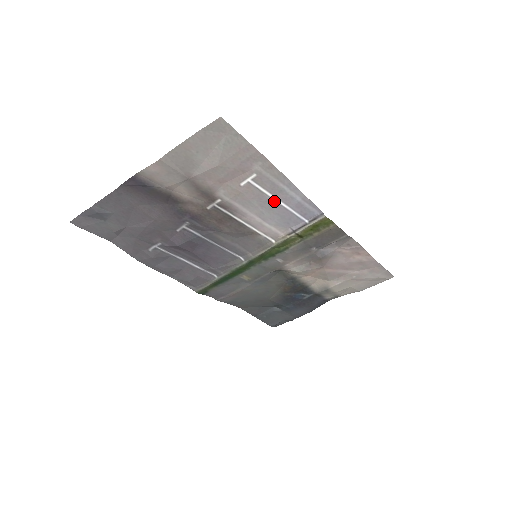
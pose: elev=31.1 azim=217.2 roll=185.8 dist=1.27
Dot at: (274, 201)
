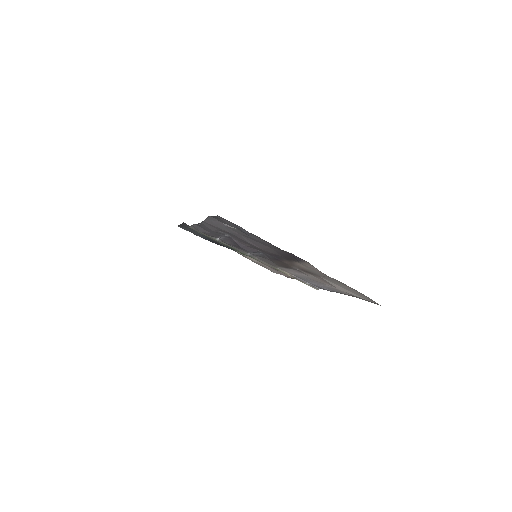
Dot at: (318, 284)
